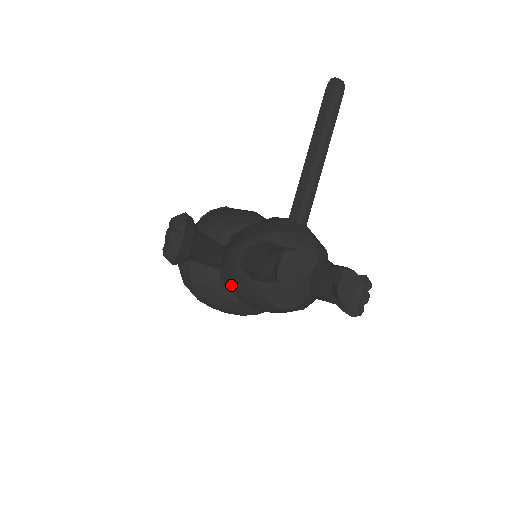
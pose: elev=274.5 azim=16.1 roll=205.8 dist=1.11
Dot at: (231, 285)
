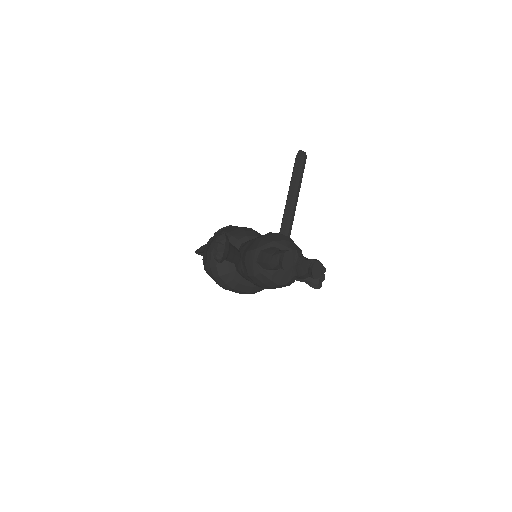
Dot at: (249, 273)
